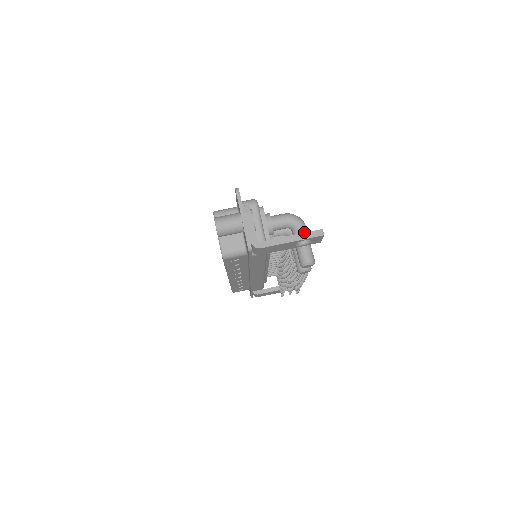
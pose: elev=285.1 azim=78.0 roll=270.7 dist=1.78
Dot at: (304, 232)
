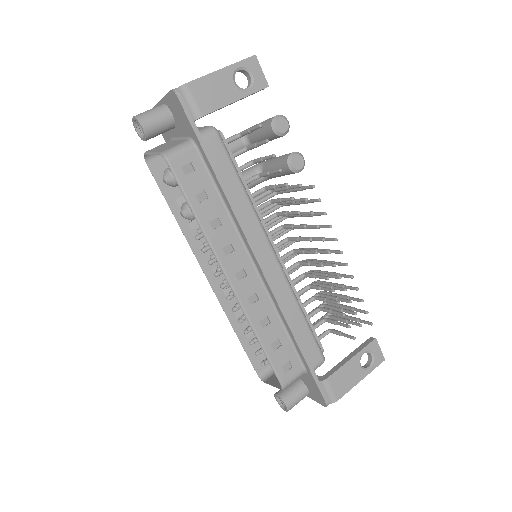
Dot at: occluded
